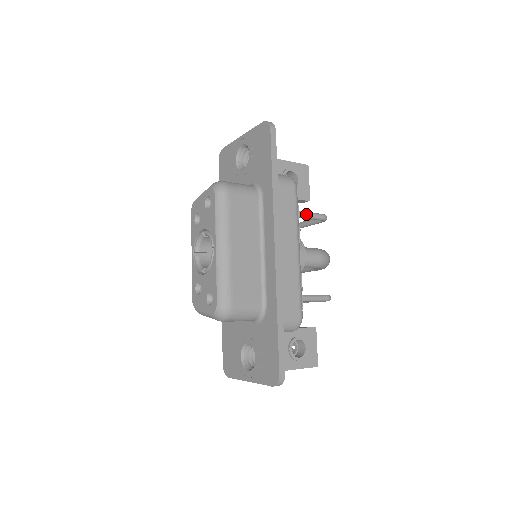
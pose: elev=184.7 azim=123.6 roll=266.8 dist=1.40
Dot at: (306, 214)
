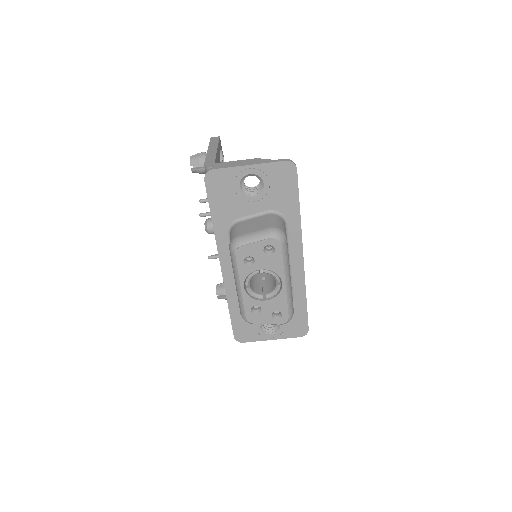
Dot at: occluded
